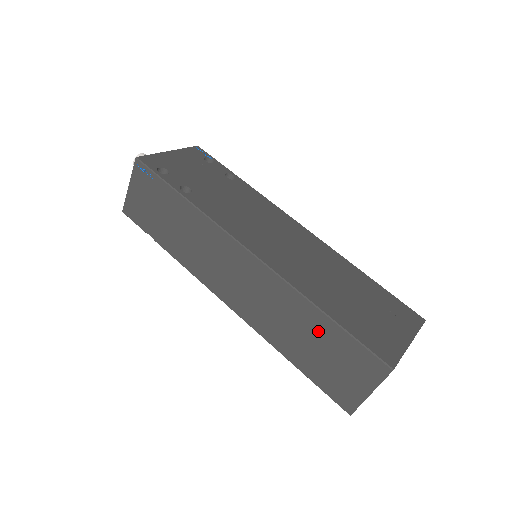
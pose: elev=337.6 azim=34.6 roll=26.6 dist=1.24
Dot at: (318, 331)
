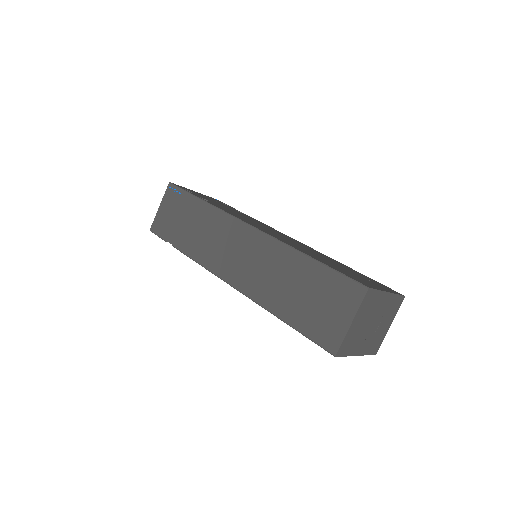
Dot at: (304, 275)
